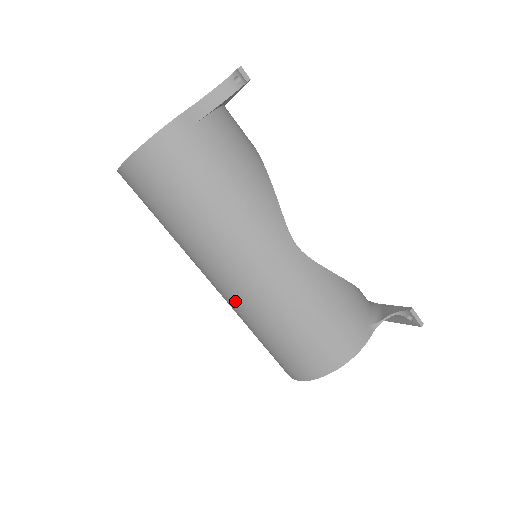
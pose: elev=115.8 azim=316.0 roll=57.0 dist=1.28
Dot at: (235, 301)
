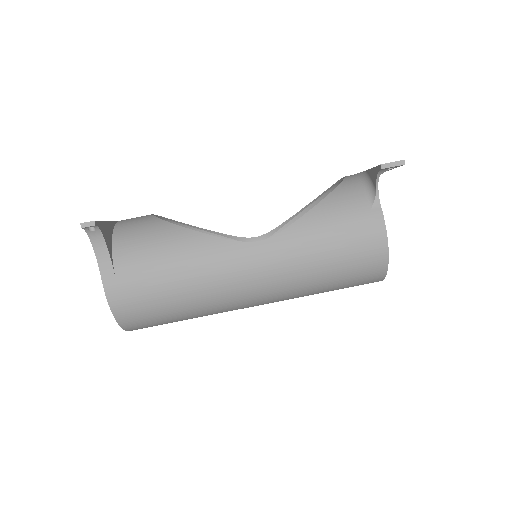
Dot at: occluded
